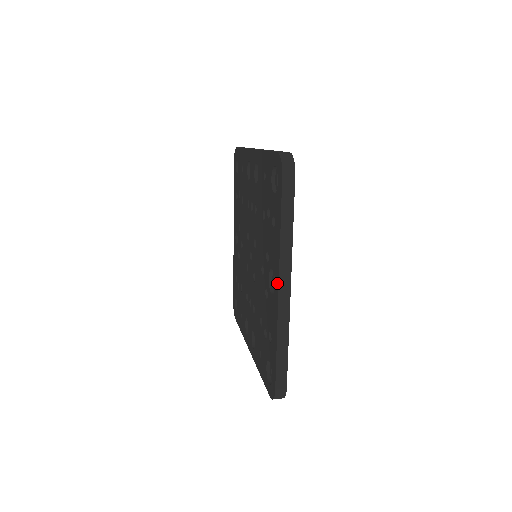
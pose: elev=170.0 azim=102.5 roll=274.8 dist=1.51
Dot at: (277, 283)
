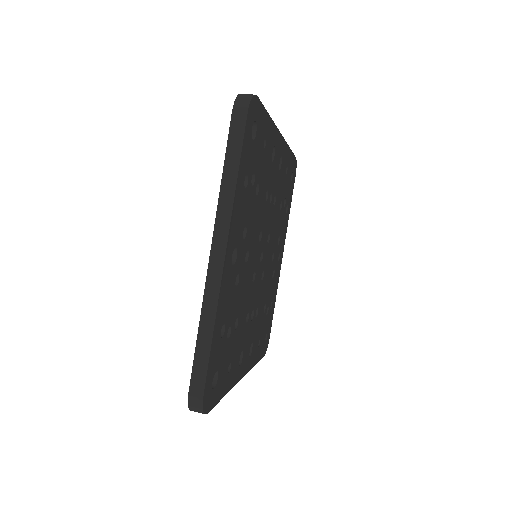
Dot at: (212, 247)
